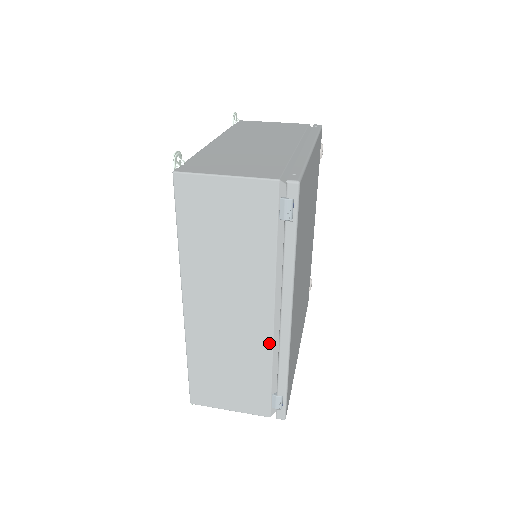
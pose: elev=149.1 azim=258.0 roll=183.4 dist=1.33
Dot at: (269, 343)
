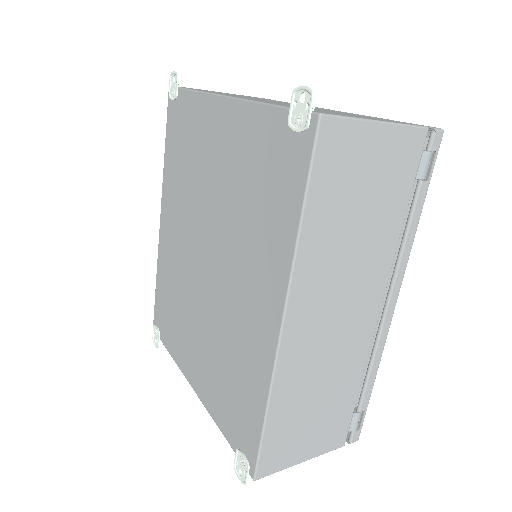
Dot at: (367, 346)
